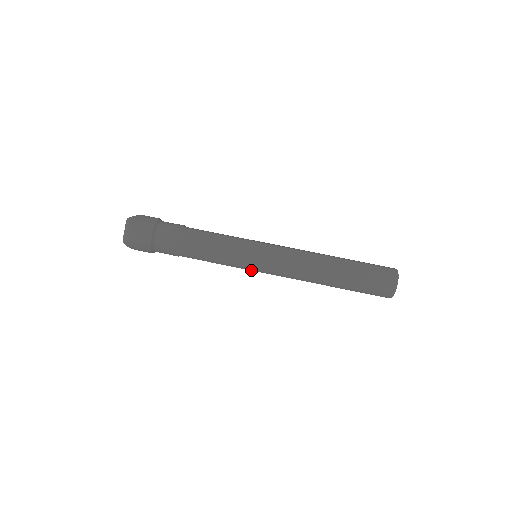
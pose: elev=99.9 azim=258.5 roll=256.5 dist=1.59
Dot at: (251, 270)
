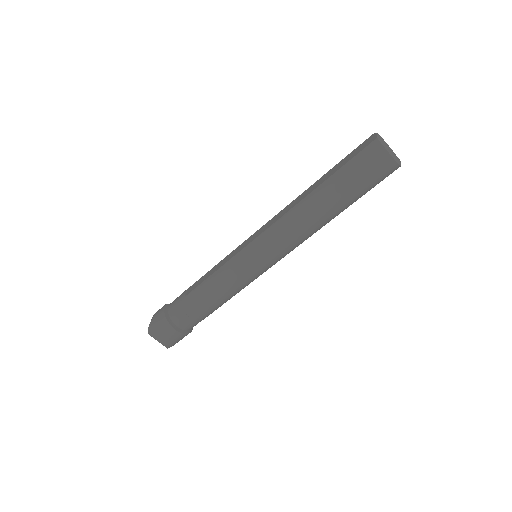
Dot at: (265, 271)
